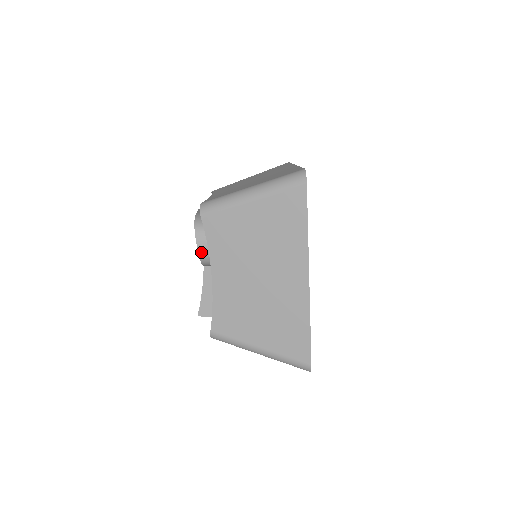
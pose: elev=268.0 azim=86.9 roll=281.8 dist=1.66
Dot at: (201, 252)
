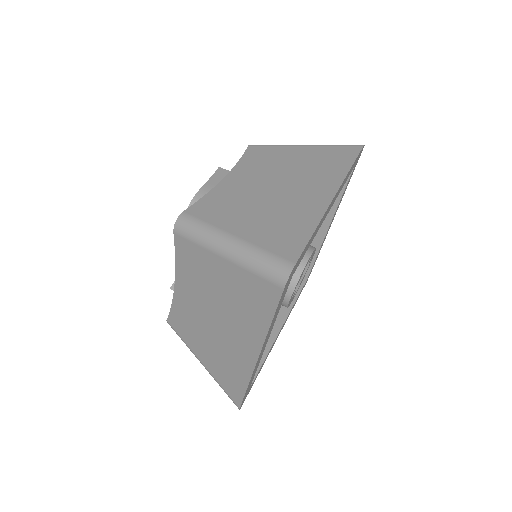
Dot at: occluded
